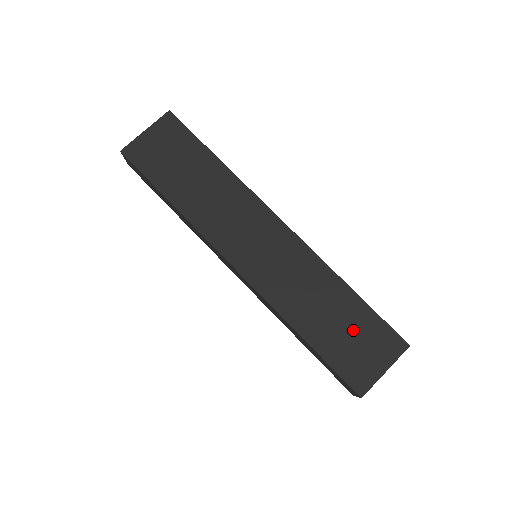
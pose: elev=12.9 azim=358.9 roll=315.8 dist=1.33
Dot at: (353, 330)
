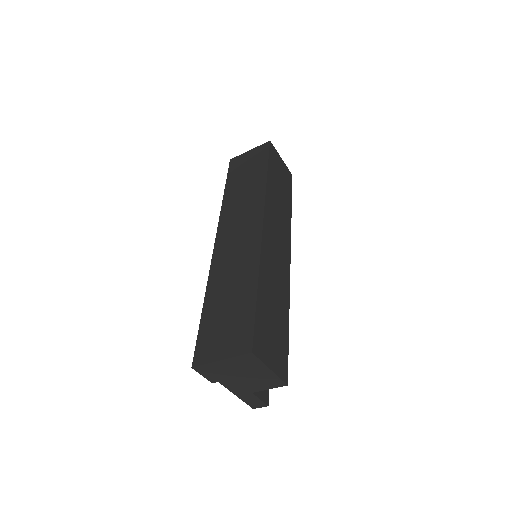
Dot at: (231, 316)
